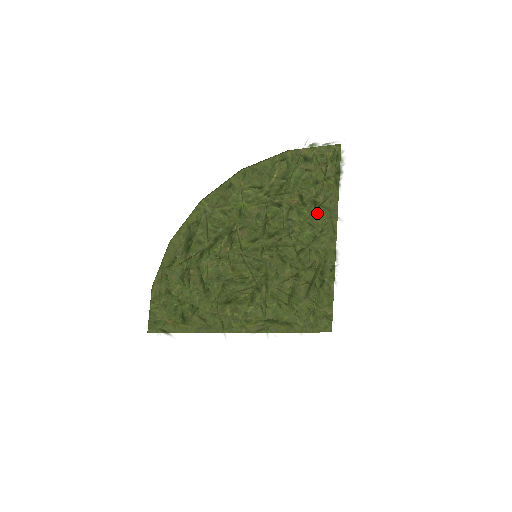
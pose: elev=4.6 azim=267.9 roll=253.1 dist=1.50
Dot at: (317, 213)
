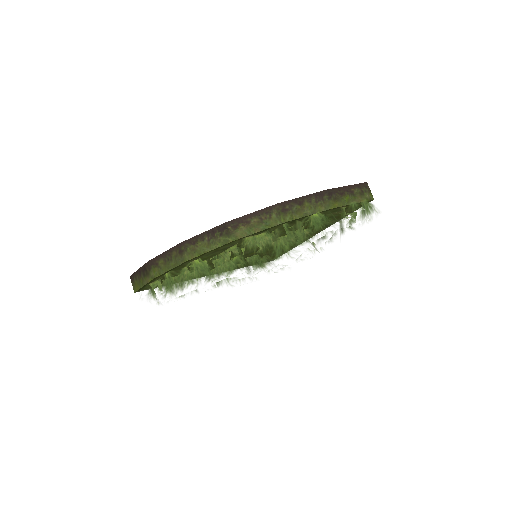
Dot at: occluded
